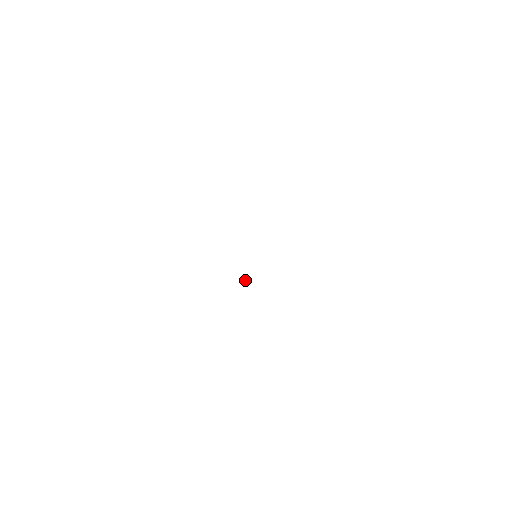
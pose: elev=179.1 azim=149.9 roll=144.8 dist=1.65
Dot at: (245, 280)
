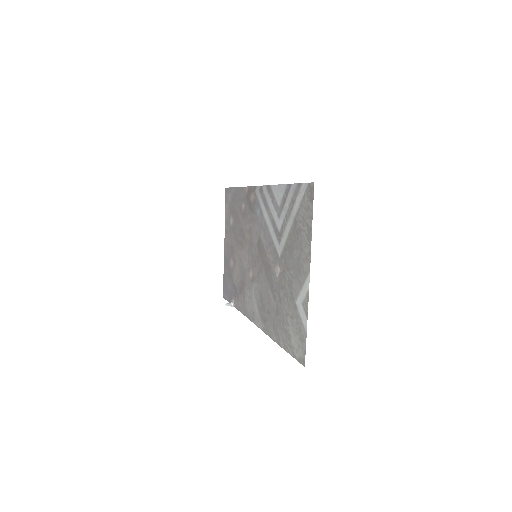
Dot at: (229, 303)
